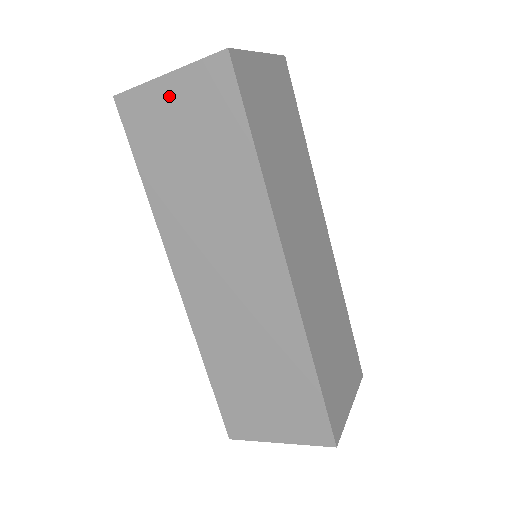
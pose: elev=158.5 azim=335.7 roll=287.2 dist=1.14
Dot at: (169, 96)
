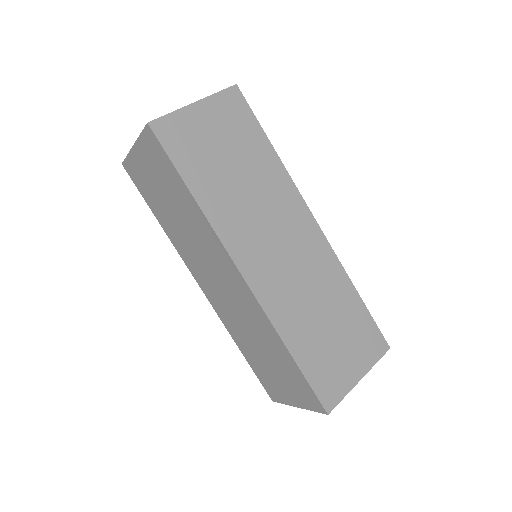
Dot at: (201, 117)
